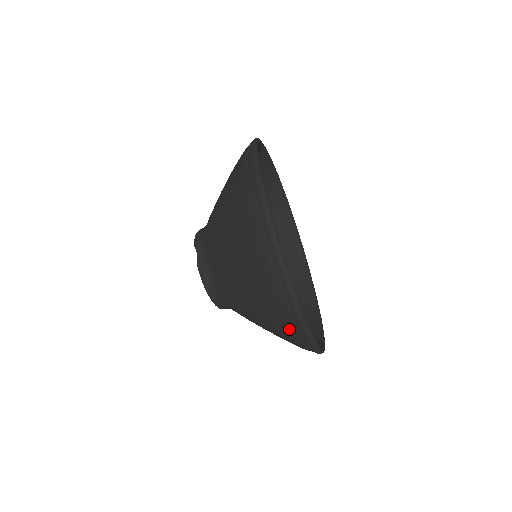
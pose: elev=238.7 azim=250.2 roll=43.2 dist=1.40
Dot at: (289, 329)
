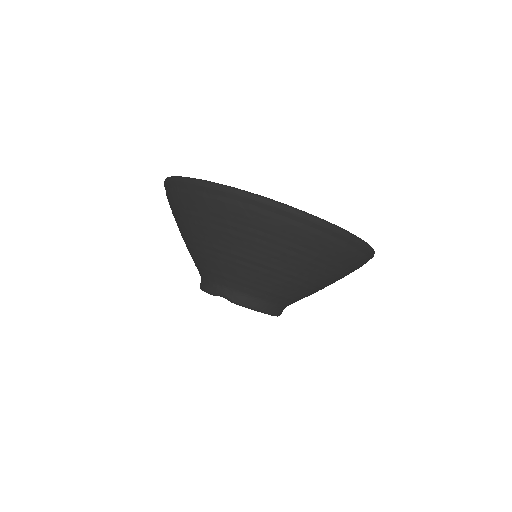
Dot at: (345, 255)
